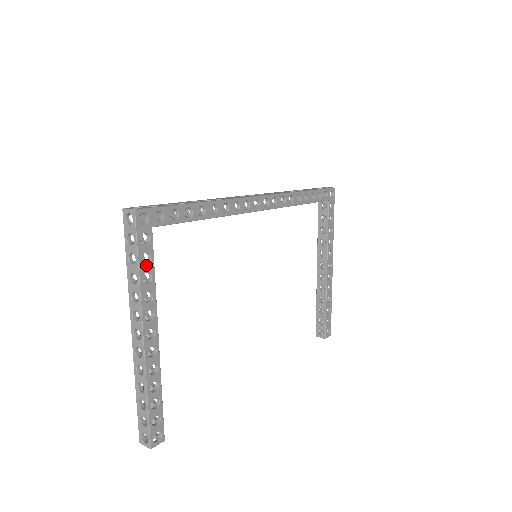
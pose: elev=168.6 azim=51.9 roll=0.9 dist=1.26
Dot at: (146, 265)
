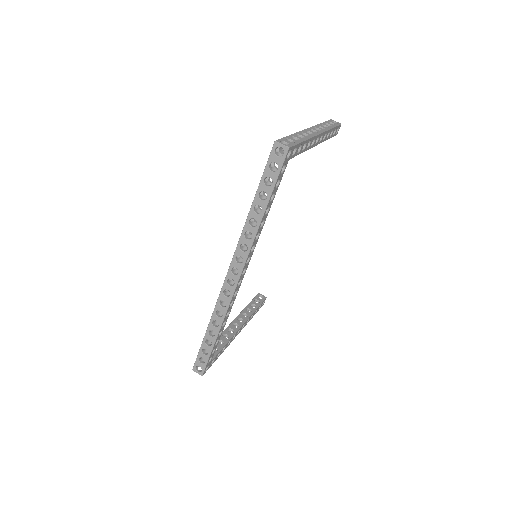
Dot at: (220, 353)
